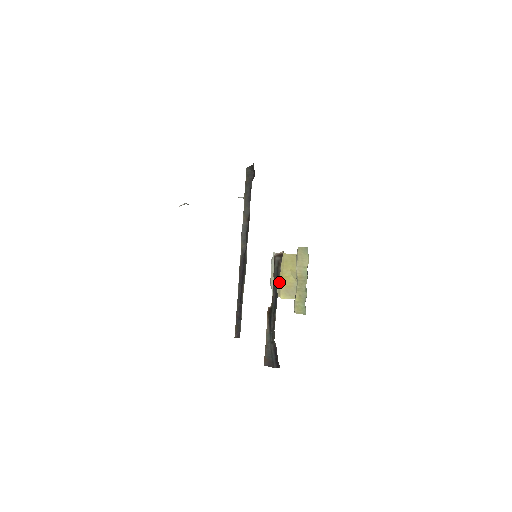
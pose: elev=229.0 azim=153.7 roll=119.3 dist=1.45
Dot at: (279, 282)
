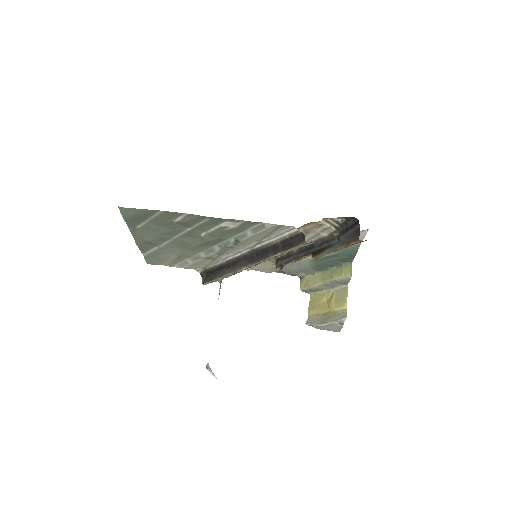
Dot at: (332, 312)
